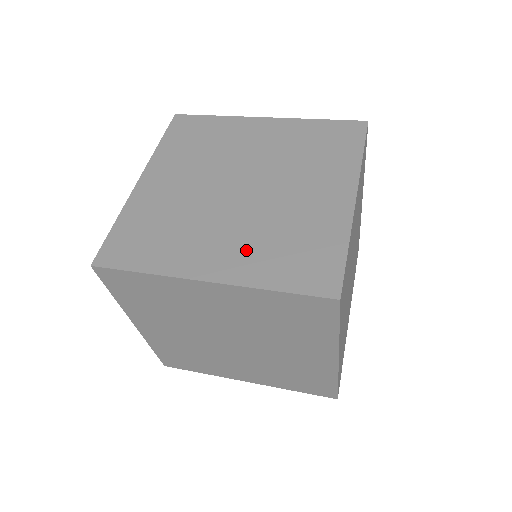
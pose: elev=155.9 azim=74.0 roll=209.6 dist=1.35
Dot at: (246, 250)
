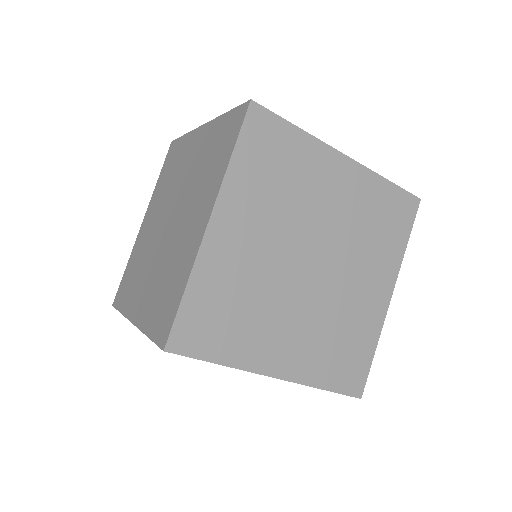
Dot at: occluded
